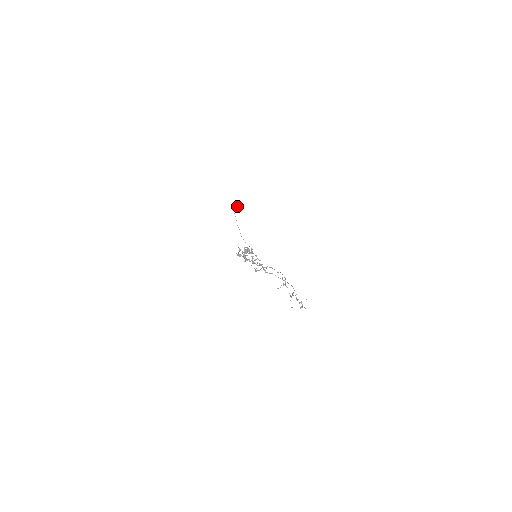
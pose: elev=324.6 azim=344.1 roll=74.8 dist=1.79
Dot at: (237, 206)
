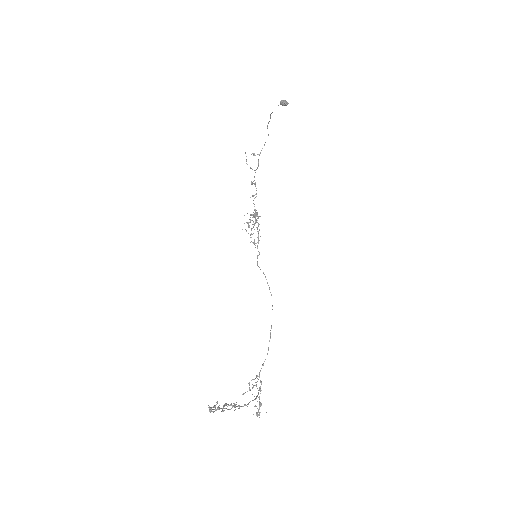
Dot at: (286, 105)
